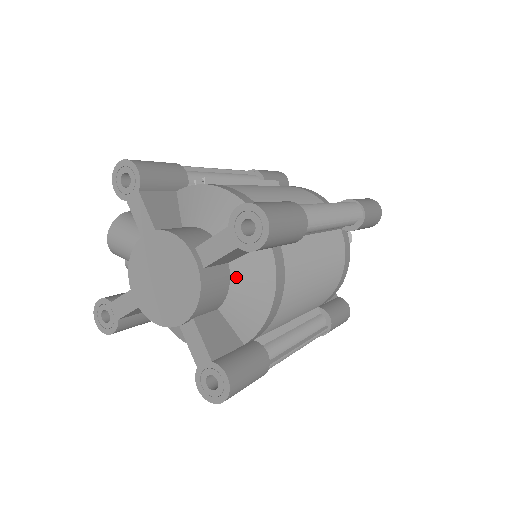
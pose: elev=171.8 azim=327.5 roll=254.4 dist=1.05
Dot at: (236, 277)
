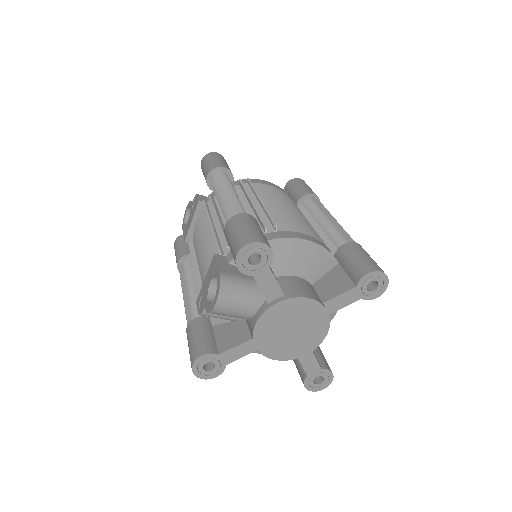
Dot at: occluded
